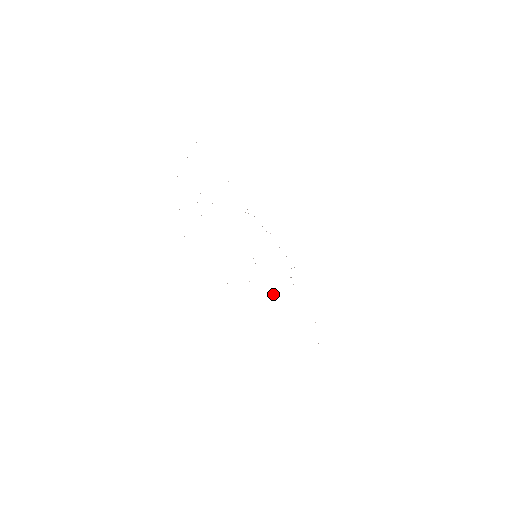
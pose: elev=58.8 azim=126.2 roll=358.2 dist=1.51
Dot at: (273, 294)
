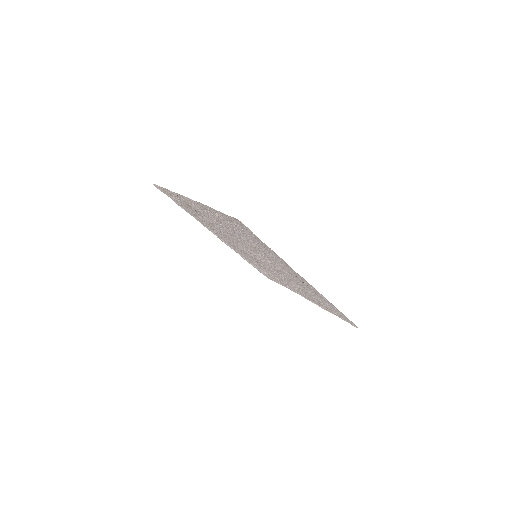
Dot at: occluded
